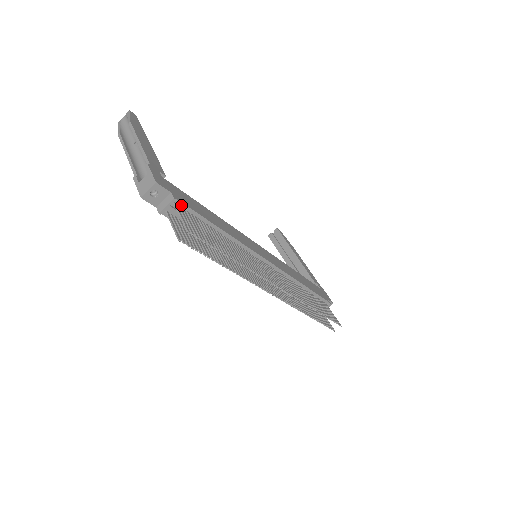
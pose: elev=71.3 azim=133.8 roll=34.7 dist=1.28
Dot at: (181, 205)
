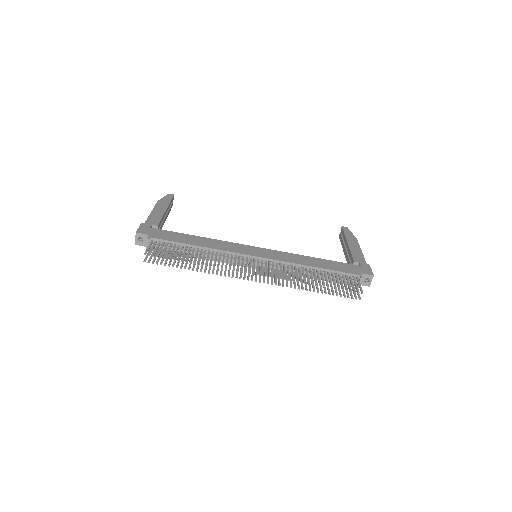
Dot at: (157, 240)
